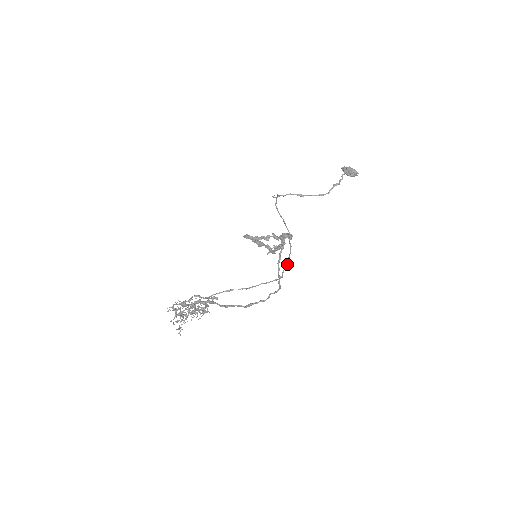
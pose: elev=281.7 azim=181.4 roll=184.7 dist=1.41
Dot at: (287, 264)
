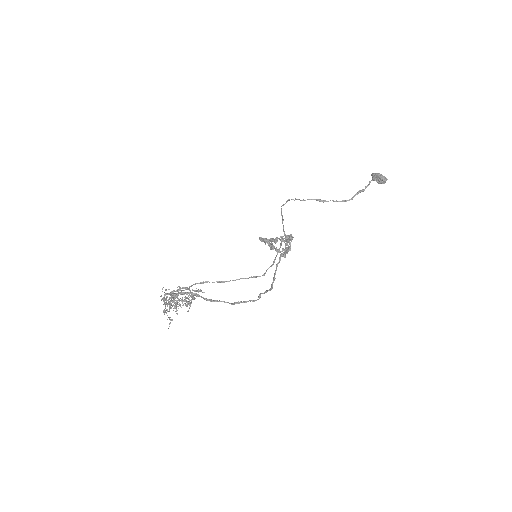
Dot at: (273, 263)
